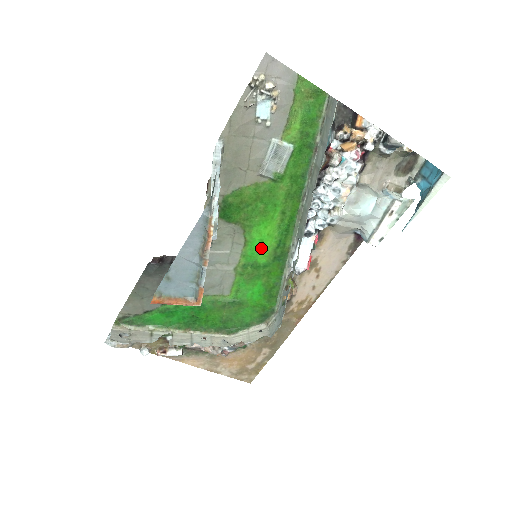
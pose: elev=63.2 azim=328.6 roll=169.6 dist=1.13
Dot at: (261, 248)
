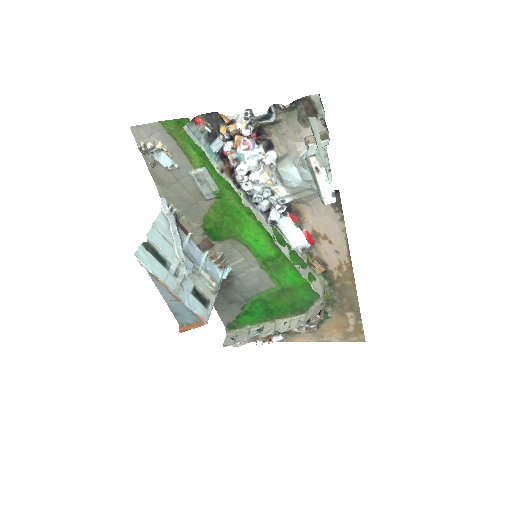
Dot at: (261, 245)
